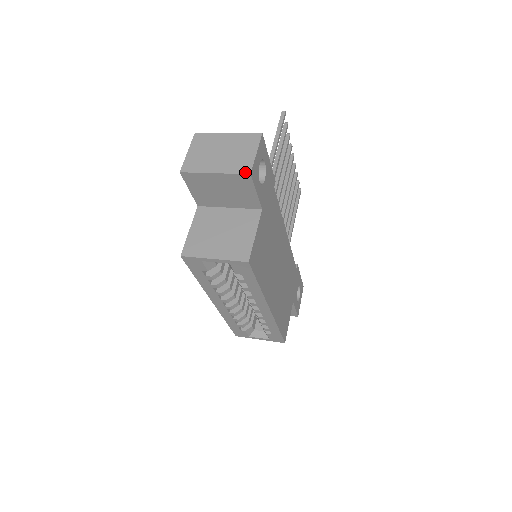
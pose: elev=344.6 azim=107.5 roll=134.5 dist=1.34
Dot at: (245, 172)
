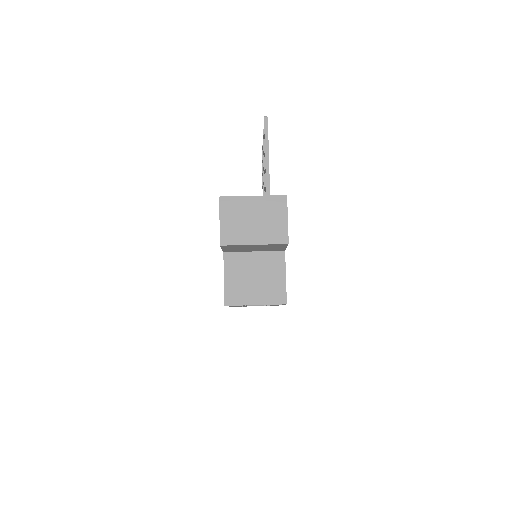
Dot at: (283, 242)
